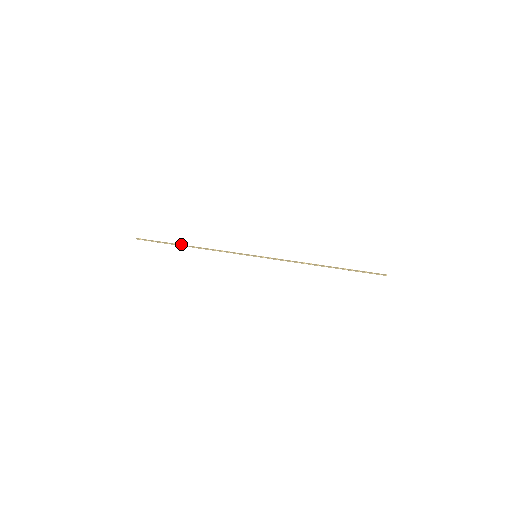
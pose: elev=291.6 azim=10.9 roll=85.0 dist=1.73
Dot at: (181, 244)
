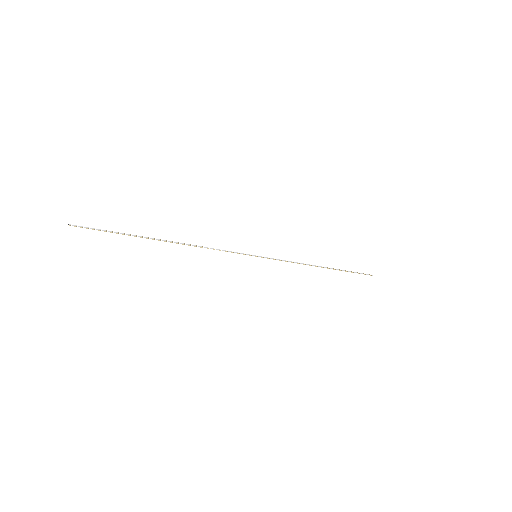
Dot at: (154, 239)
